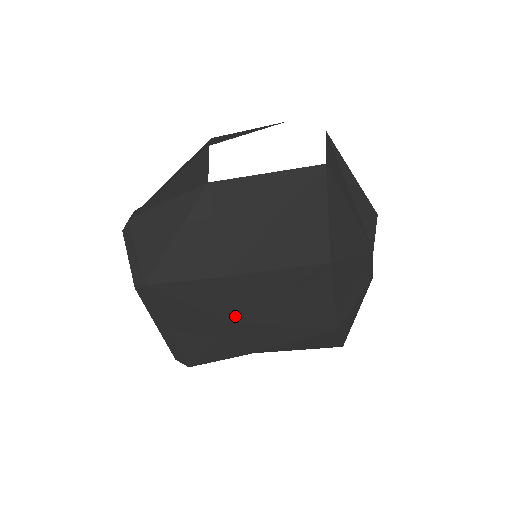
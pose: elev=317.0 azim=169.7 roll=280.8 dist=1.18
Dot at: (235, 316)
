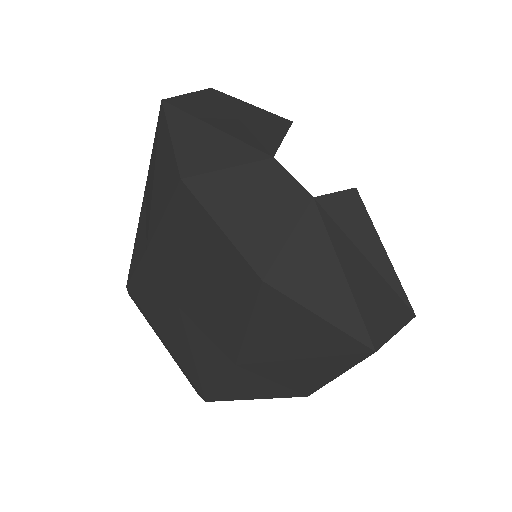
Dot at: (176, 297)
